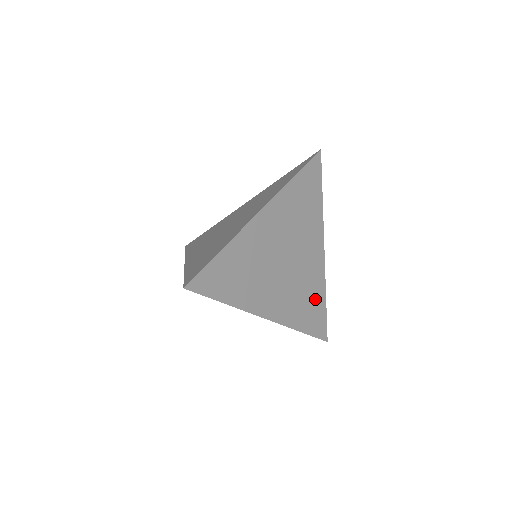
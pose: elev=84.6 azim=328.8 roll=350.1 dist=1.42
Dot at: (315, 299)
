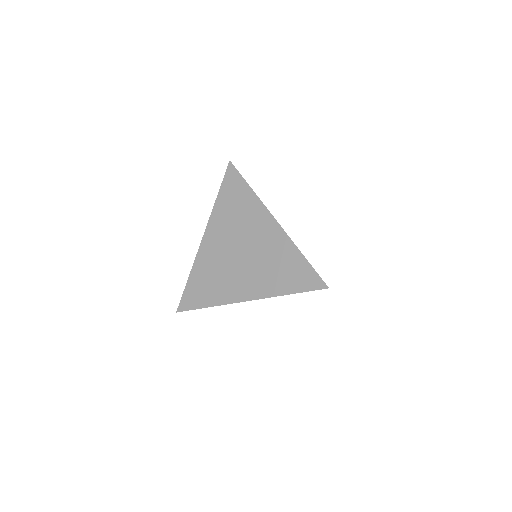
Dot at: occluded
